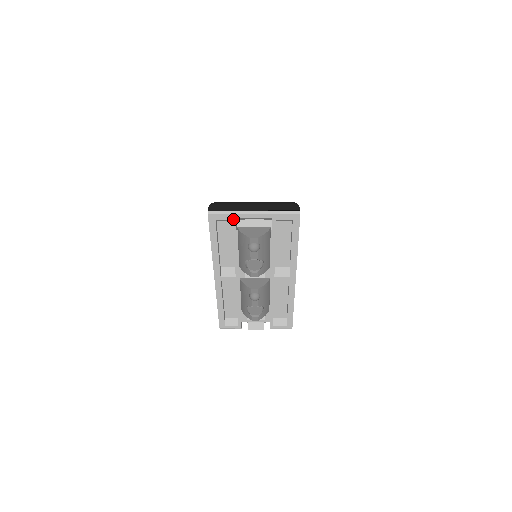
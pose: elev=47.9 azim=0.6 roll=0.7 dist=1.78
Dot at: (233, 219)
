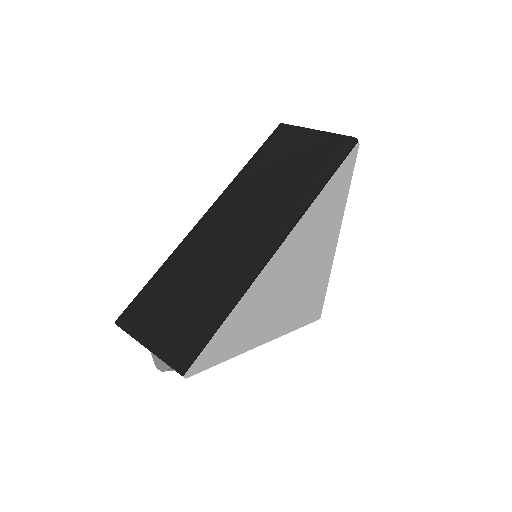
Dot at: occluded
